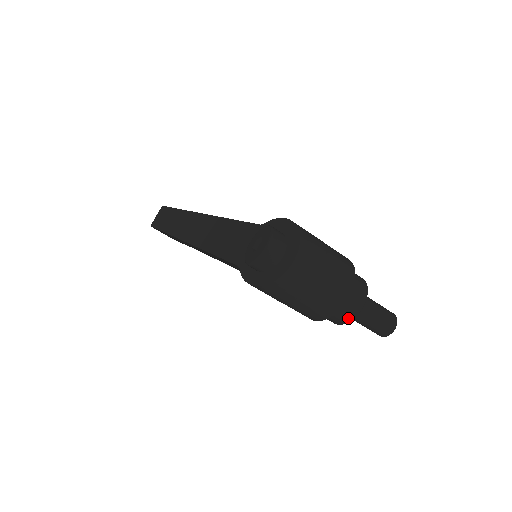
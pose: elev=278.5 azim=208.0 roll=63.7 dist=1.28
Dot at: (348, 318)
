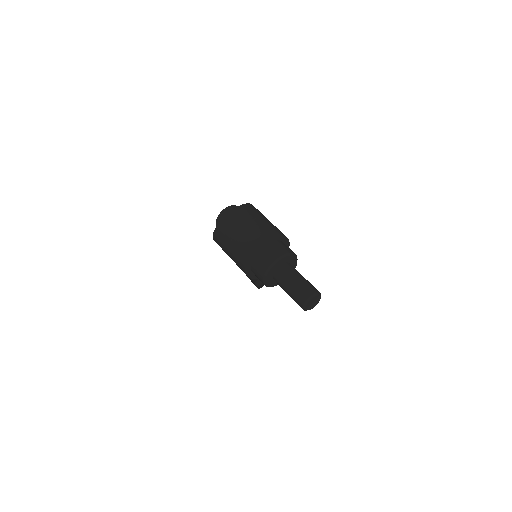
Dot at: (263, 270)
